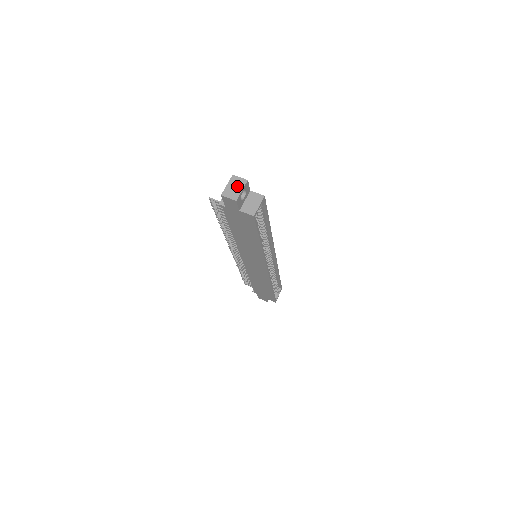
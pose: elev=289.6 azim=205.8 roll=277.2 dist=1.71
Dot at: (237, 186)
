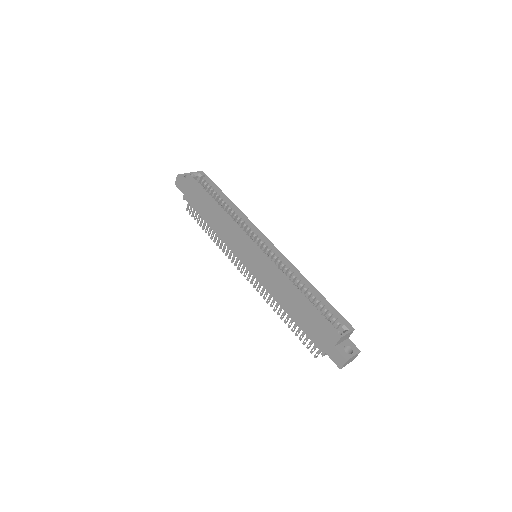
Dot at: (185, 177)
